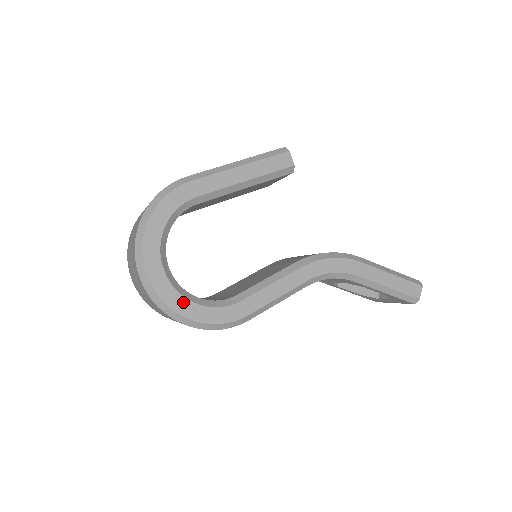
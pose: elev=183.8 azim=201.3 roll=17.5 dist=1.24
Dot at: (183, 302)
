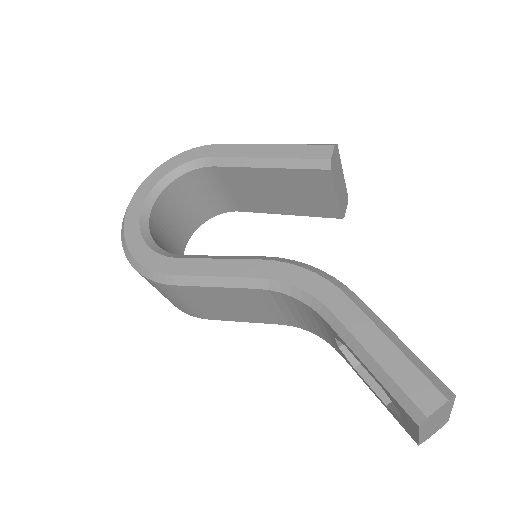
Dot at: (136, 232)
